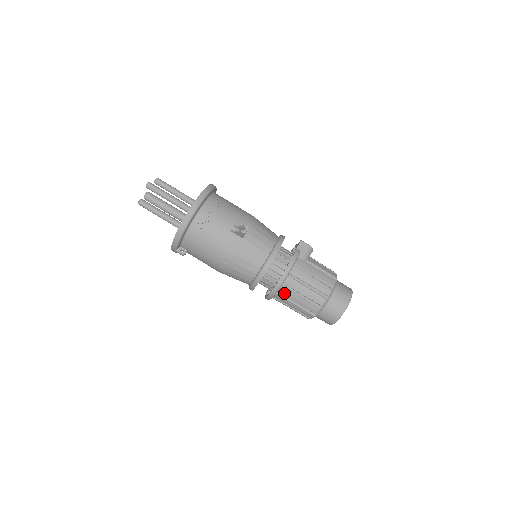
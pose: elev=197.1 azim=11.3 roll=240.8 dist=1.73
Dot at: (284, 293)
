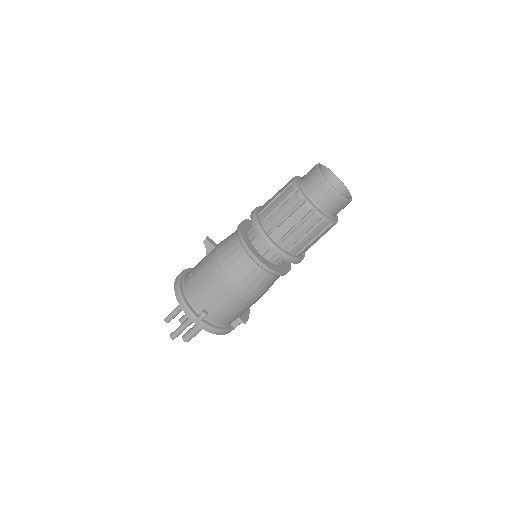
Dot at: (270, 226)
